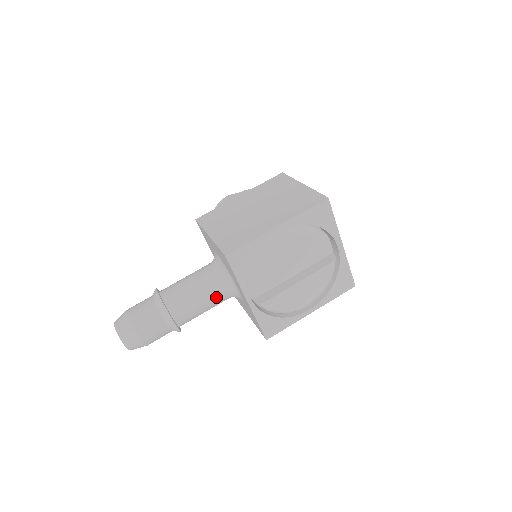
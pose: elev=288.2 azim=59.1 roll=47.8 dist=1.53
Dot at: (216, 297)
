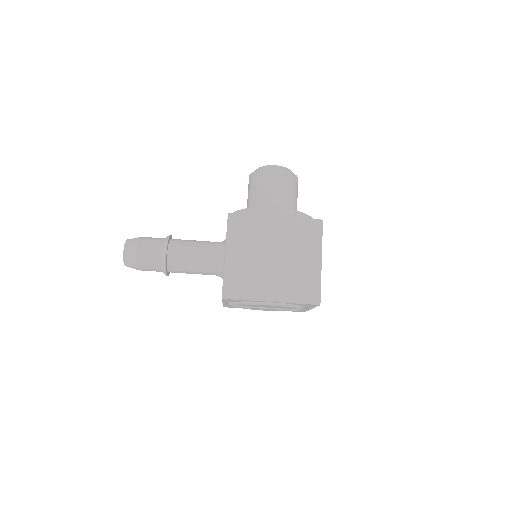
Dot at: (207, 274)
